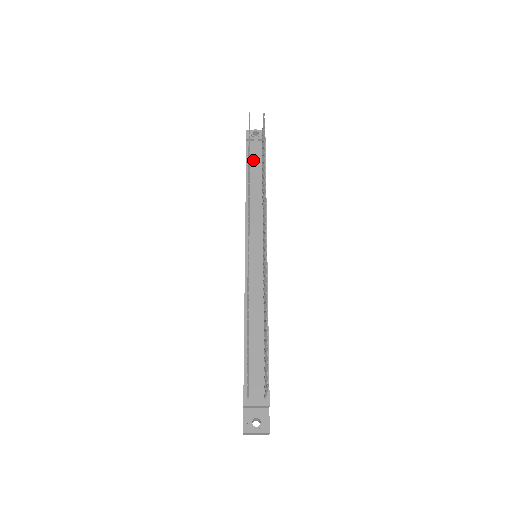
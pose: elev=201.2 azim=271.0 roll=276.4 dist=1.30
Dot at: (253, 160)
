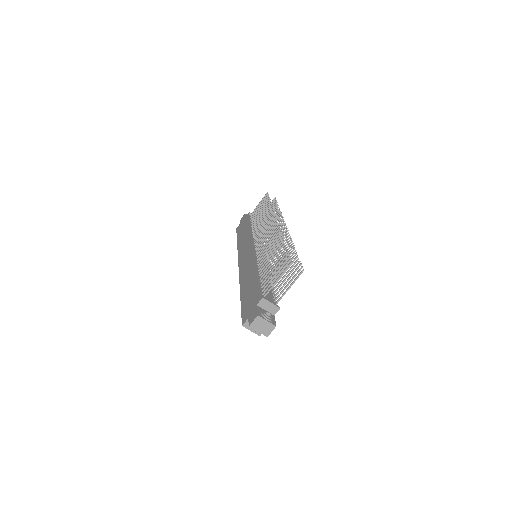
Dot at: occluded
